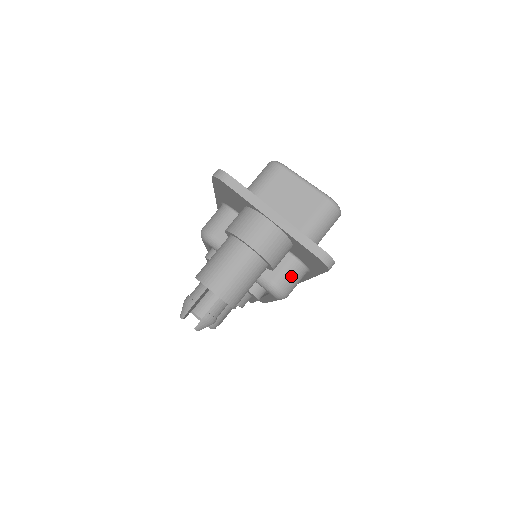
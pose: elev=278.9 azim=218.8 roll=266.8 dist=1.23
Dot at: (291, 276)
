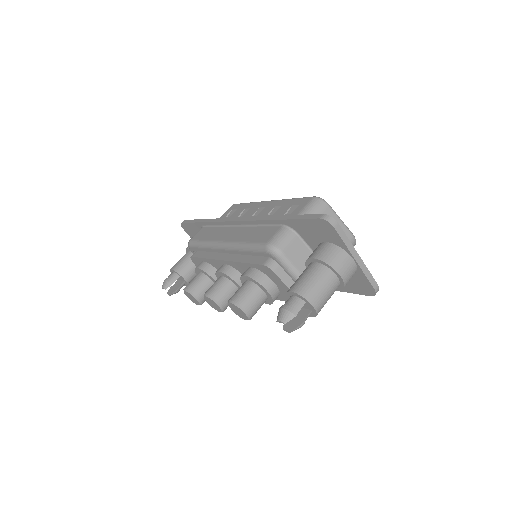
Dot at: occluded
